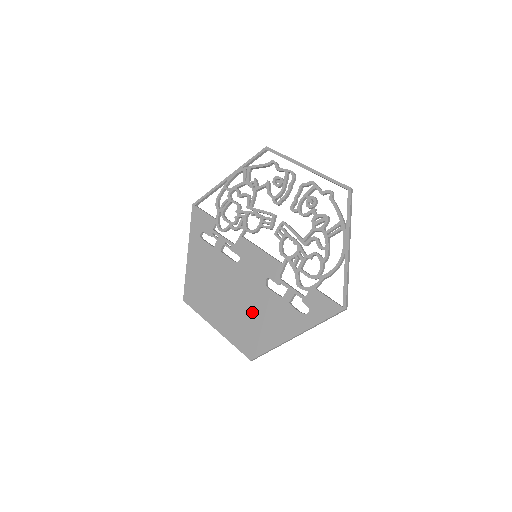
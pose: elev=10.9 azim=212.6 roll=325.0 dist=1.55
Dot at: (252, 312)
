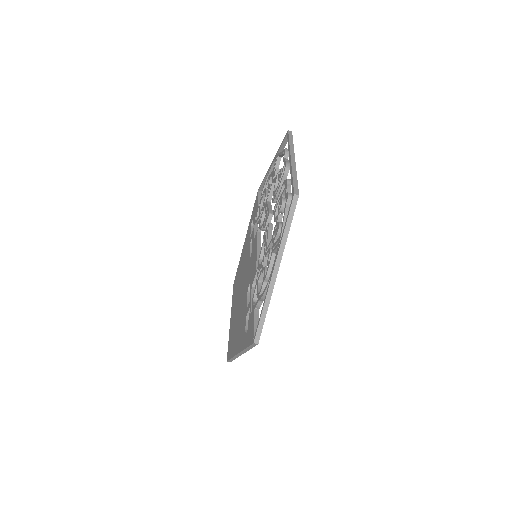
Dot at: (239, 314)
